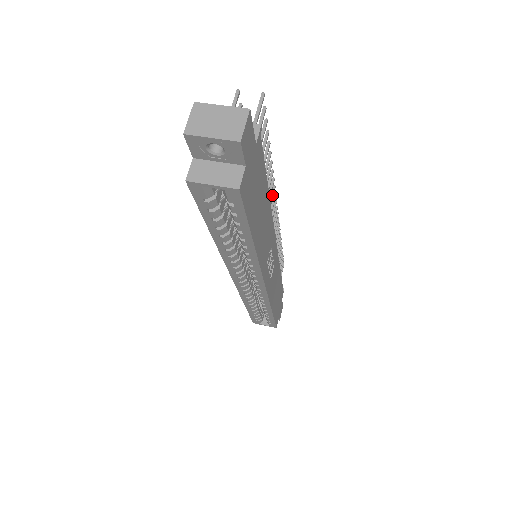
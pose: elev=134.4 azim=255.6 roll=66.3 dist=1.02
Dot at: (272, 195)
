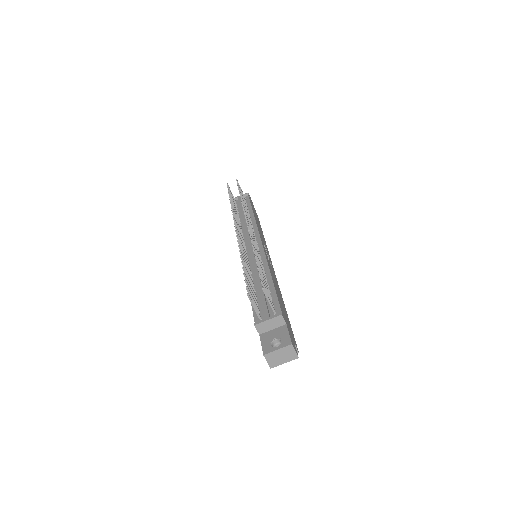
Dot at: (253, 242)
